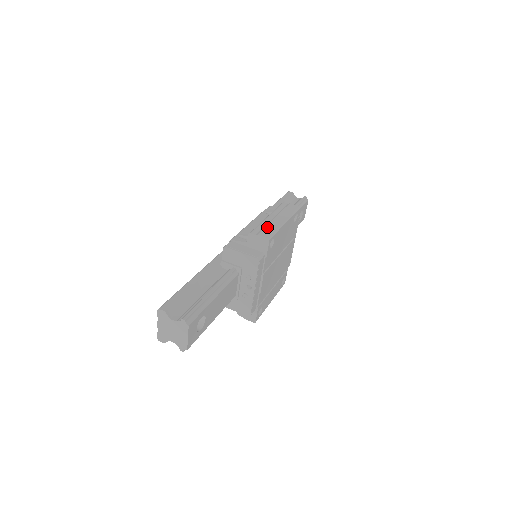
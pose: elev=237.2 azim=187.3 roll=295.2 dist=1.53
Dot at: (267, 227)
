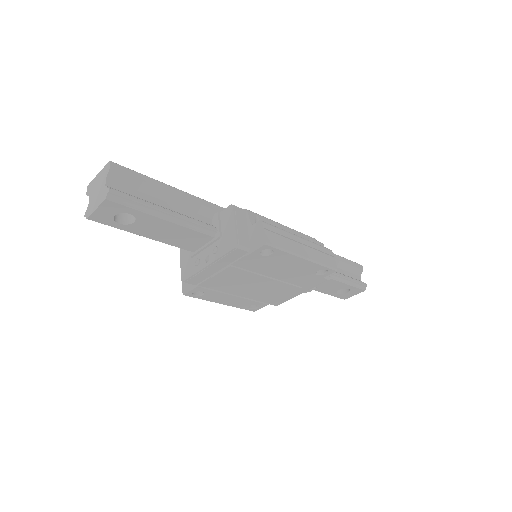
Dot at: (282, 238)
